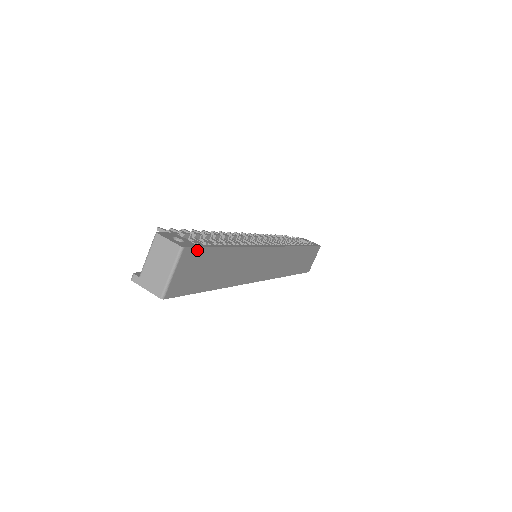
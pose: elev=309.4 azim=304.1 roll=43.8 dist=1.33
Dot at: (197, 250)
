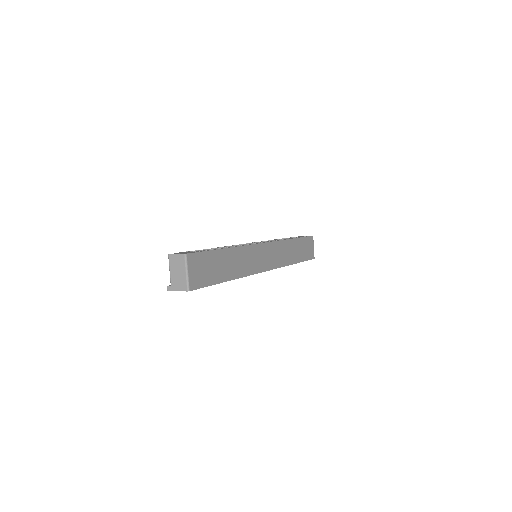
Dot at: (197, 254)
